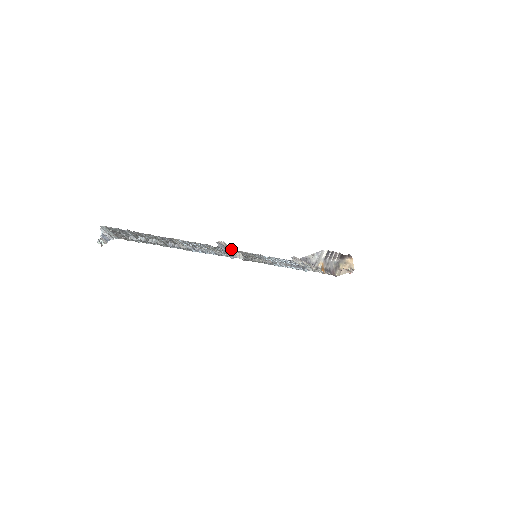
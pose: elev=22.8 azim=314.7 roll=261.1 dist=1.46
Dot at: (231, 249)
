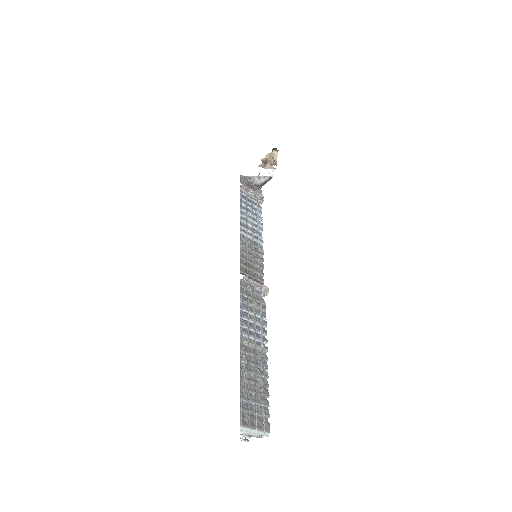
Dot at: (260, 288)
